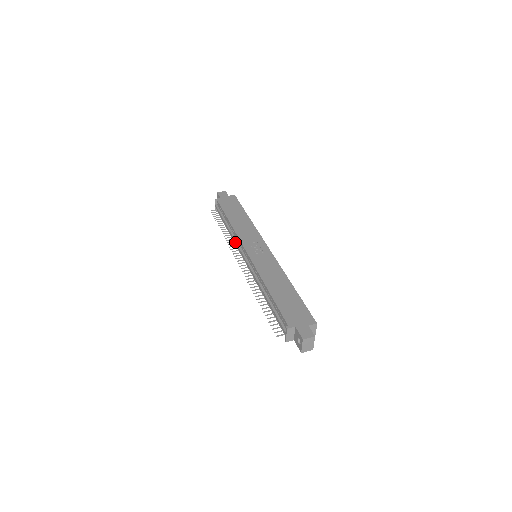
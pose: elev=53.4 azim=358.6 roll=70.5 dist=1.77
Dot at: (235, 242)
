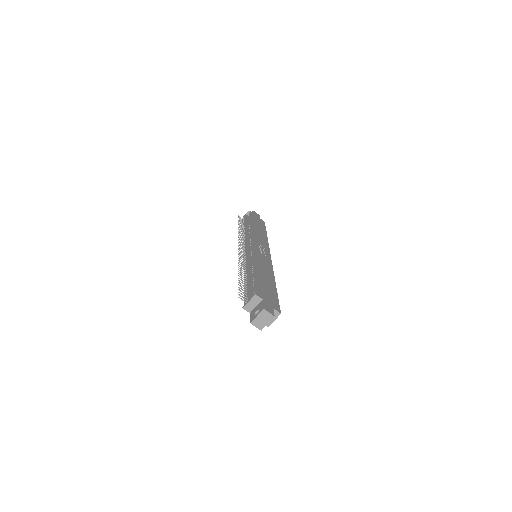
Dot at: (246, 238)
